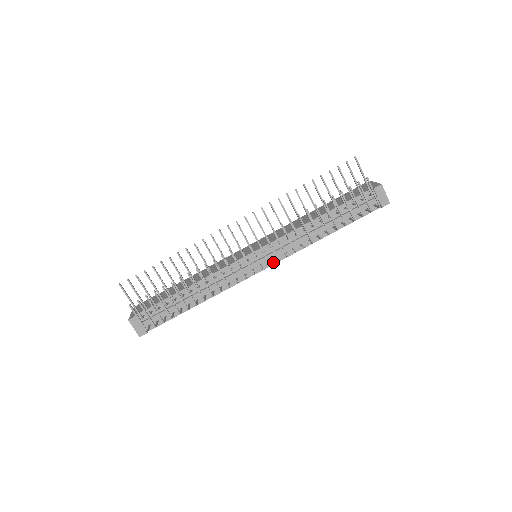
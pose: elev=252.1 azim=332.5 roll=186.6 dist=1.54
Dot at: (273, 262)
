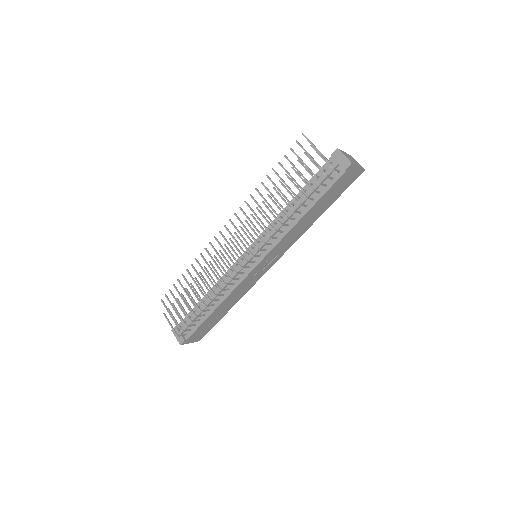
Dot at: (263, 255)
